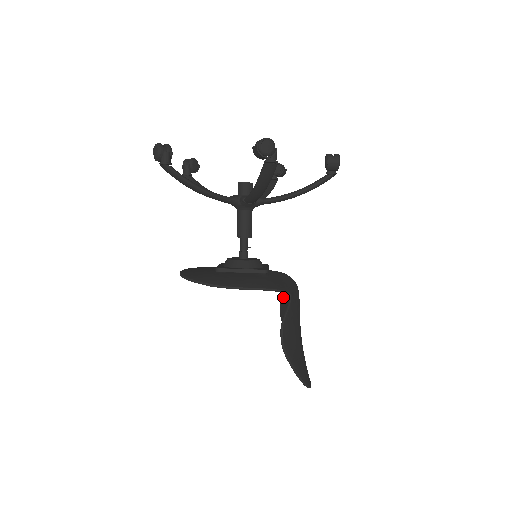
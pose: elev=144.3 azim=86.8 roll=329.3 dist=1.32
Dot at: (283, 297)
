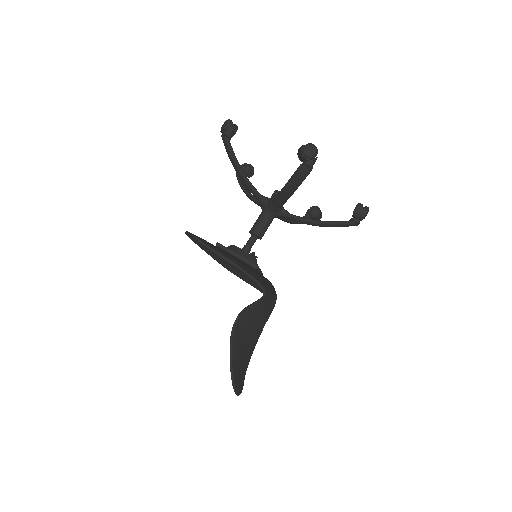
Dot at: occluded
